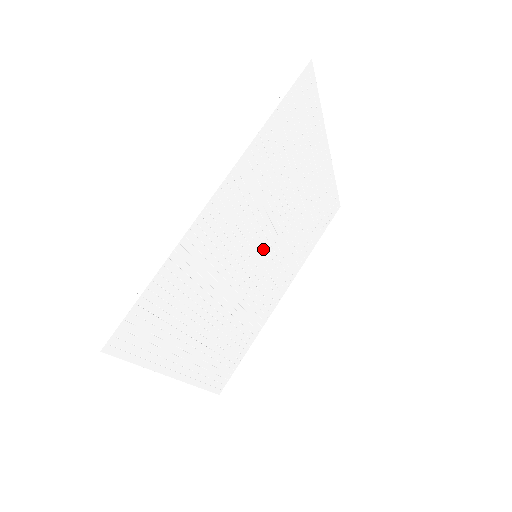
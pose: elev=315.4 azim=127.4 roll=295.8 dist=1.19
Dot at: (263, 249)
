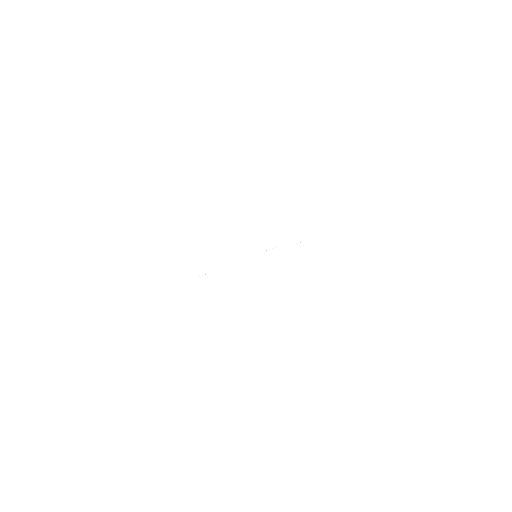
Dot at: occluded
